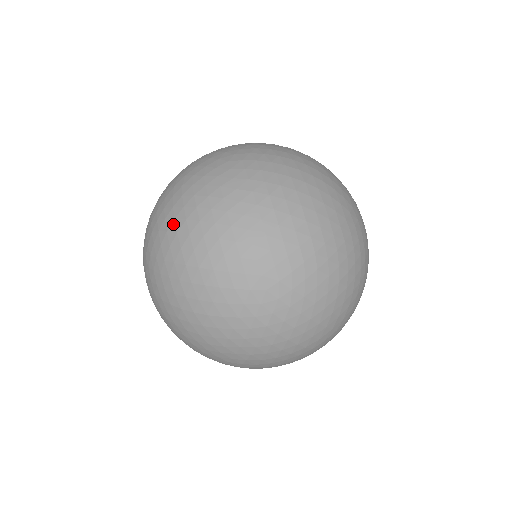
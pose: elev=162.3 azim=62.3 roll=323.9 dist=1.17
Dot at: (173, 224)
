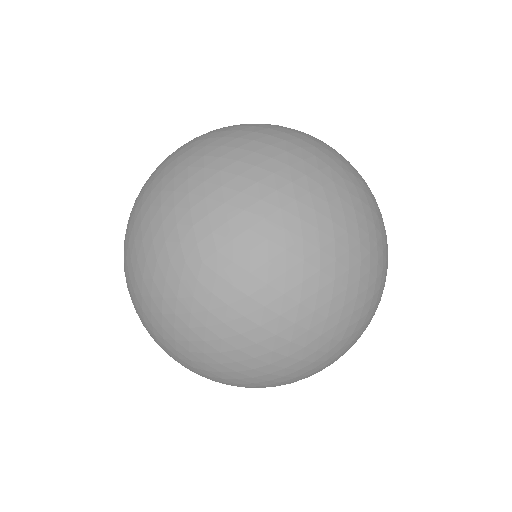
Dot at: (136, 202)
